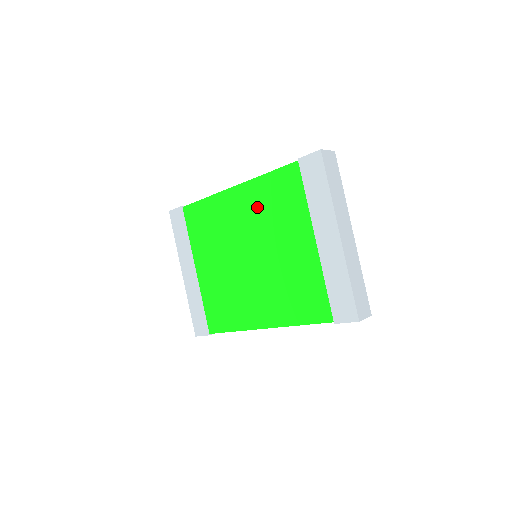
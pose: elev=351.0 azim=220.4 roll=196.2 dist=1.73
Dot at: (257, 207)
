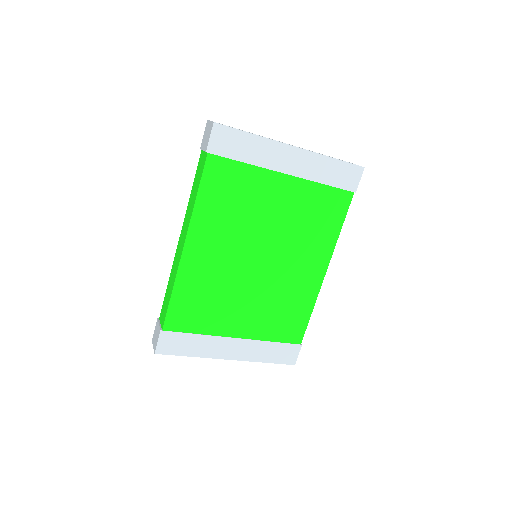
Dot at: (221, 226)
